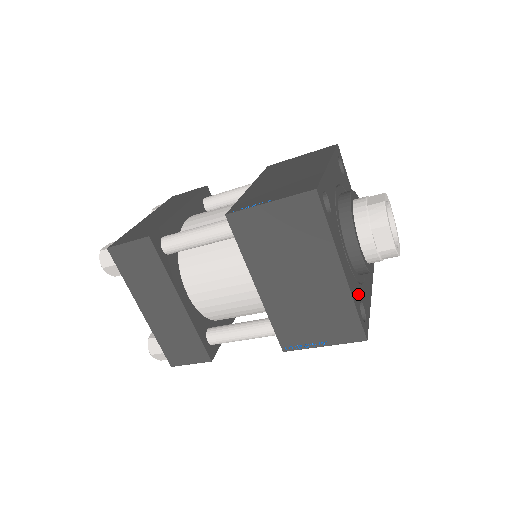
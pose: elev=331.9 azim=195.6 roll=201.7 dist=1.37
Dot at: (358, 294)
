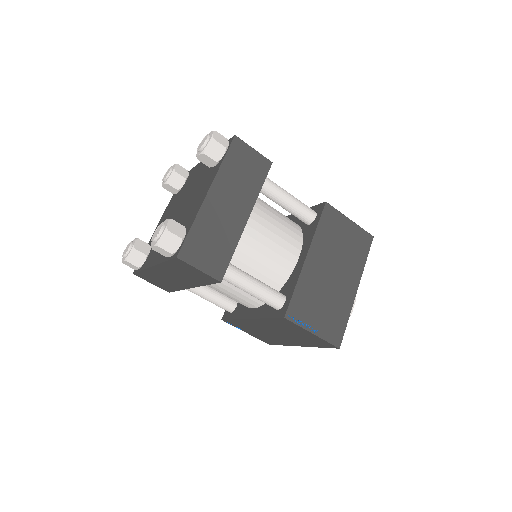
Dot at: occluded
